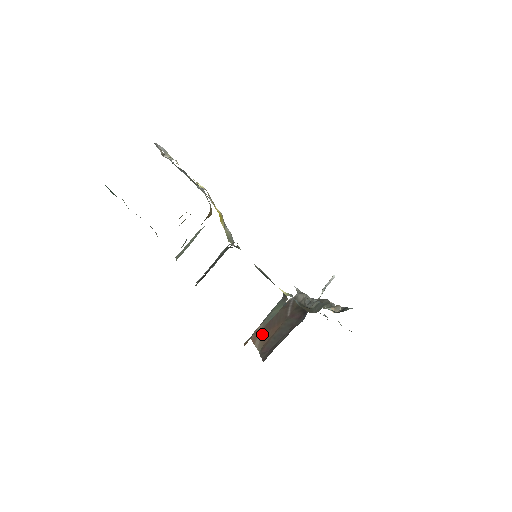
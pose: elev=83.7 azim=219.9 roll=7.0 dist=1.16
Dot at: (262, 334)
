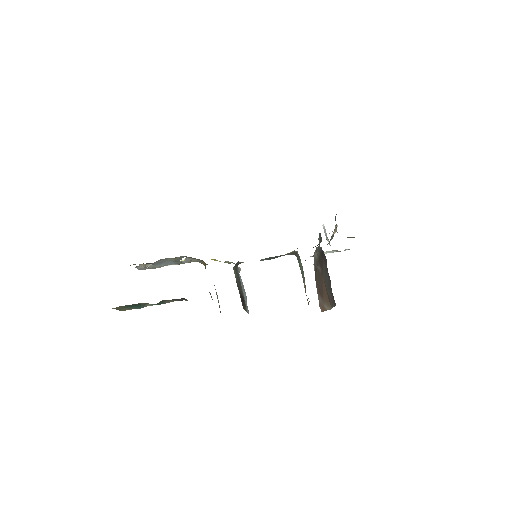
Dot at: (323, 300)
